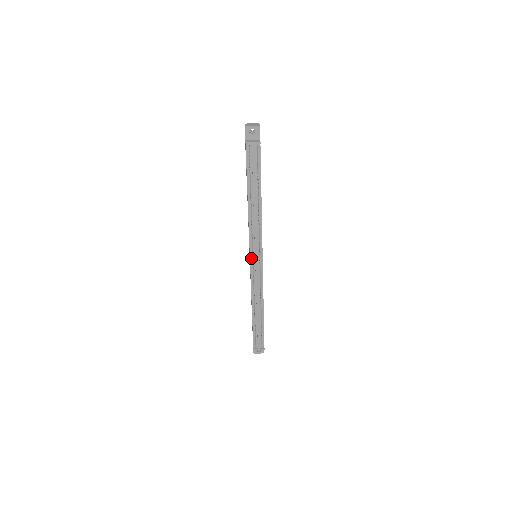
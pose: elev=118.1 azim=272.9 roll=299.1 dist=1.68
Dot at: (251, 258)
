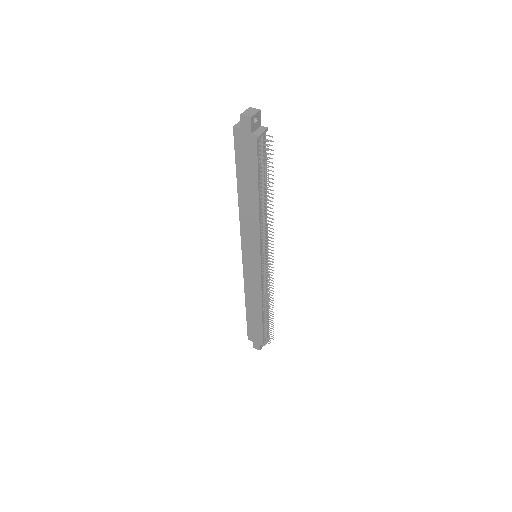
Dot at: (261, 260)
